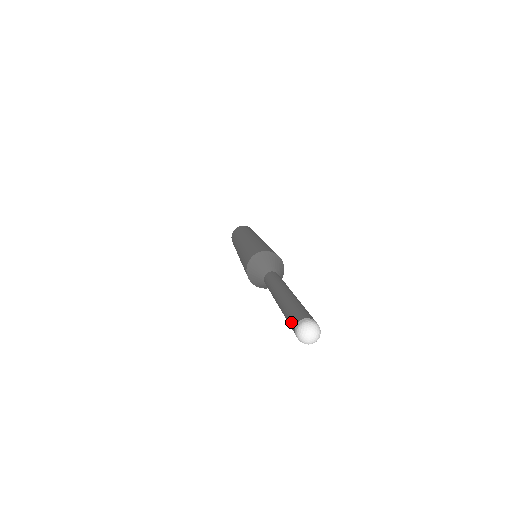
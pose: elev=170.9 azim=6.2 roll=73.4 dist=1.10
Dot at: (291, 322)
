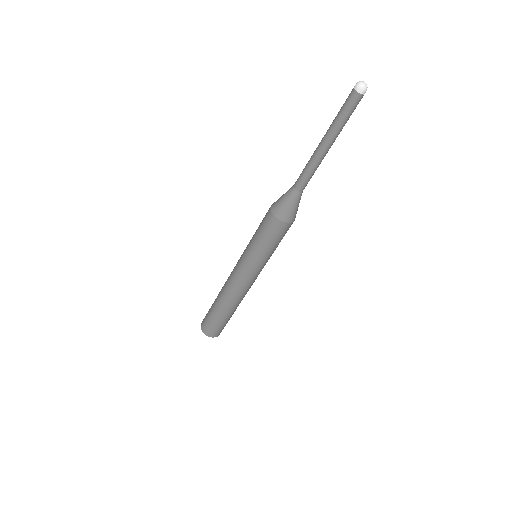
Dot at: (348, 96)
